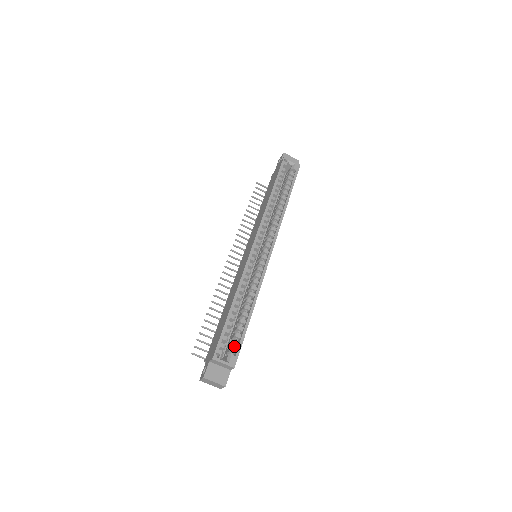
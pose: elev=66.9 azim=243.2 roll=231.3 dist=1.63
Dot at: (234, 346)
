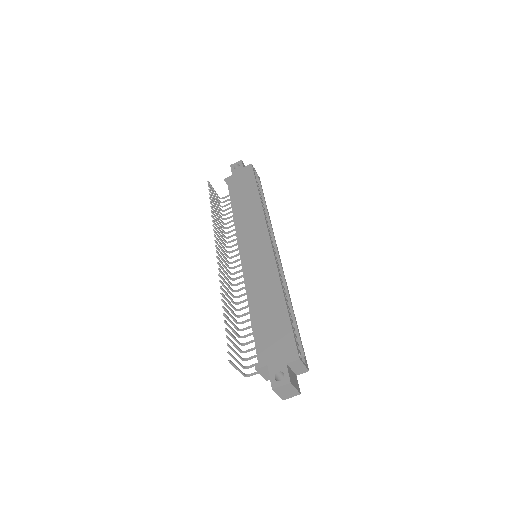
Dot at: occluded
